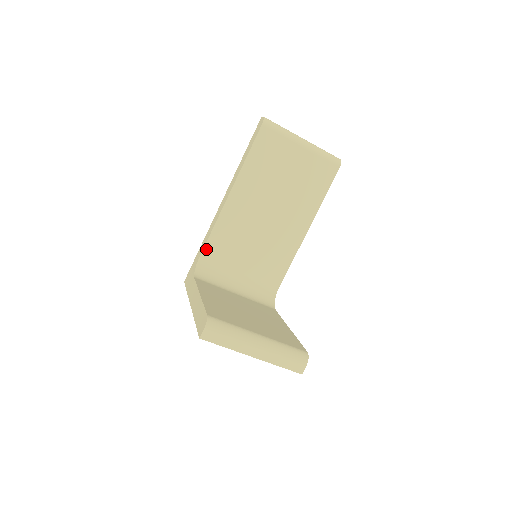
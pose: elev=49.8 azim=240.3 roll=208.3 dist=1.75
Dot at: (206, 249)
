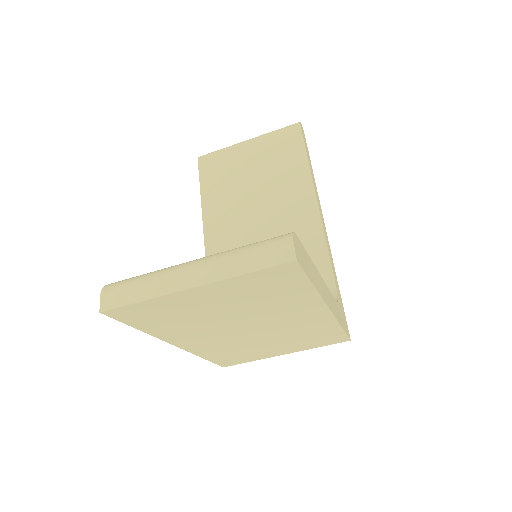
Dot at: occluded
